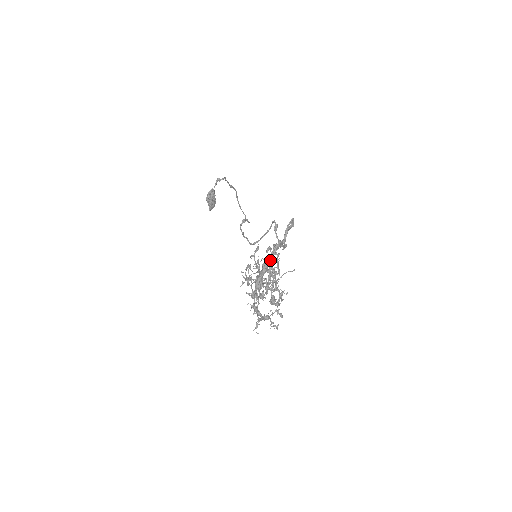
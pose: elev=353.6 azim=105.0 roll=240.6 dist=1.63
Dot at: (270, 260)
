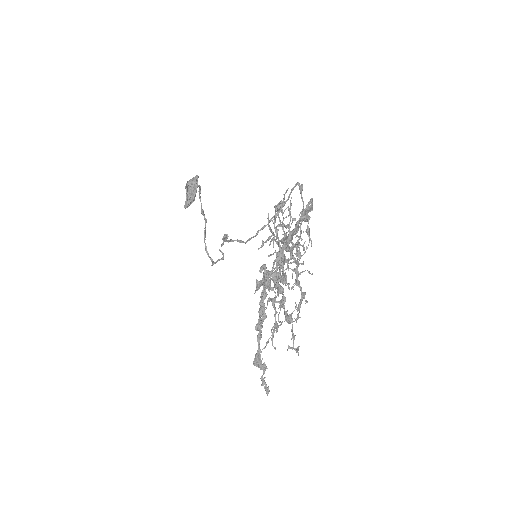
Dot at: (296, 226)
